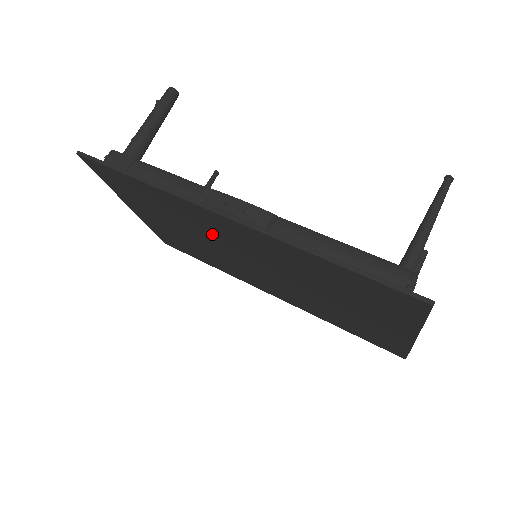
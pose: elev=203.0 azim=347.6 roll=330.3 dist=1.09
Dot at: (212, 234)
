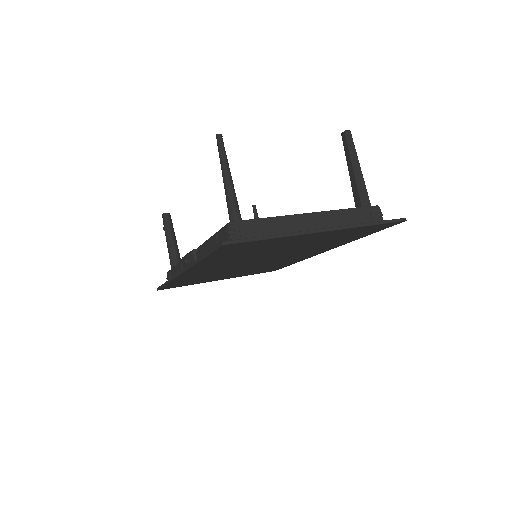
Dot at: (221, 271)
